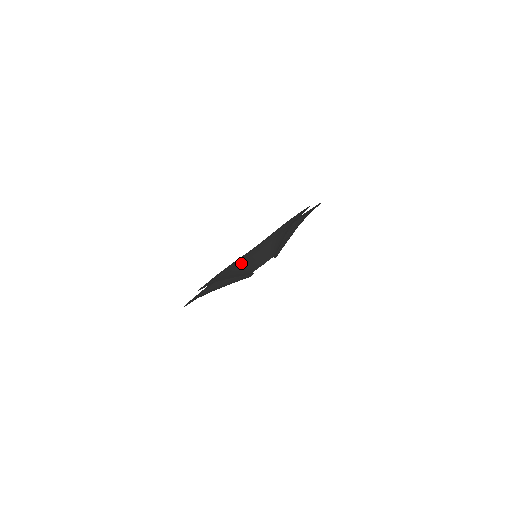
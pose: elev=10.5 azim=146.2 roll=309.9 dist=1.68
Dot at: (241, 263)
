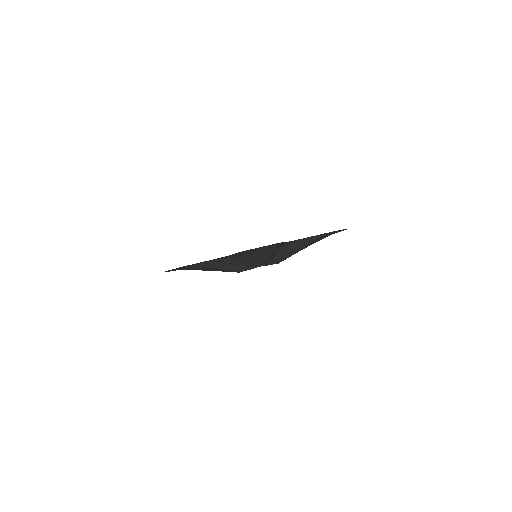
Dot at: (211, 265)
